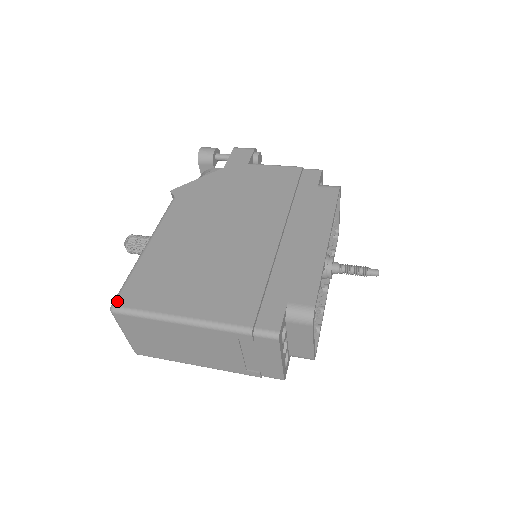
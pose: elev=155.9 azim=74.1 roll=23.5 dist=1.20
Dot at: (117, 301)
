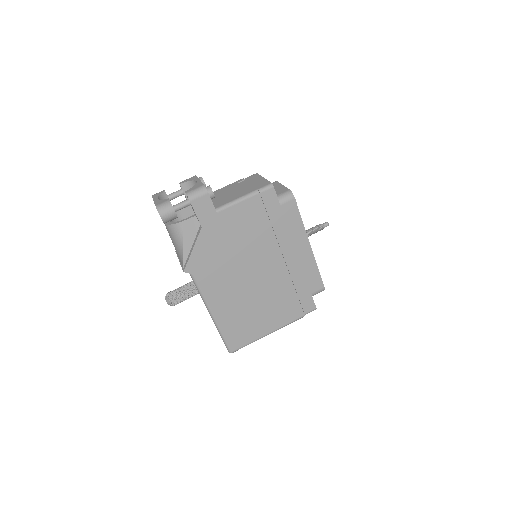
Dot at: (231, 350)
